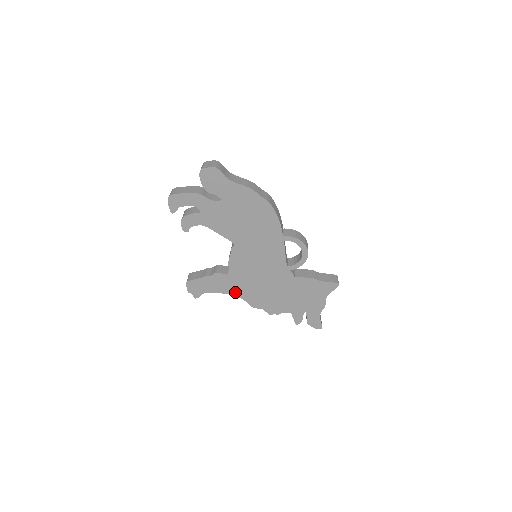
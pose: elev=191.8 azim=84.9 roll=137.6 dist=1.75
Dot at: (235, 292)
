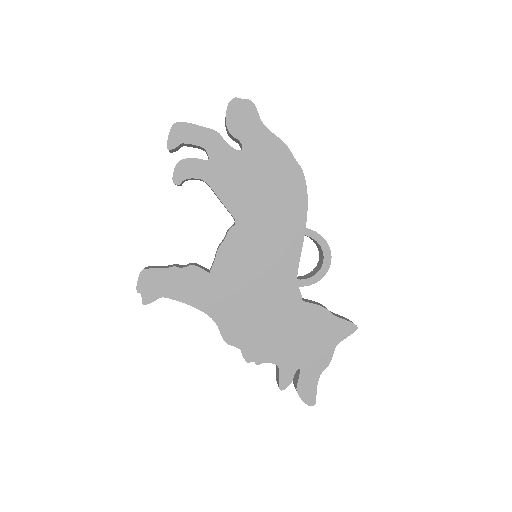
Dot at: (208, 307)
